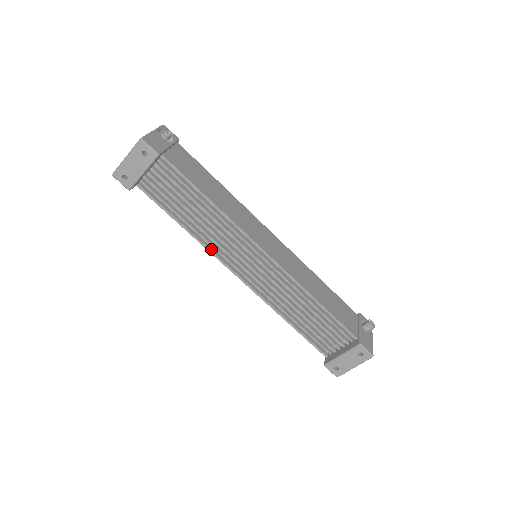
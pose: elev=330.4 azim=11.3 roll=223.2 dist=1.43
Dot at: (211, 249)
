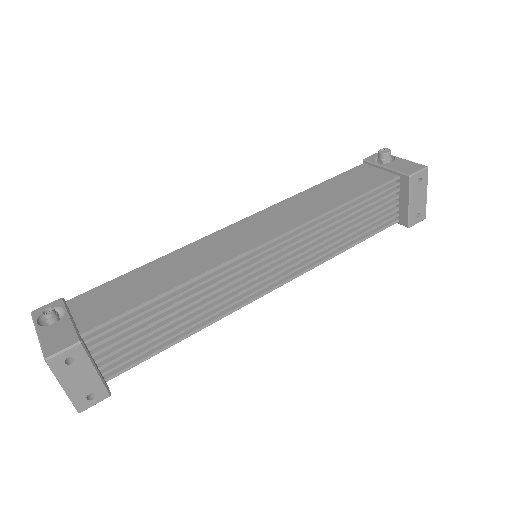
Dot at: (228, 311)
